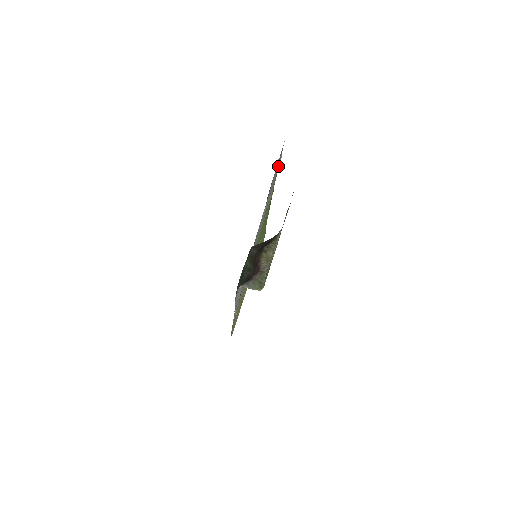
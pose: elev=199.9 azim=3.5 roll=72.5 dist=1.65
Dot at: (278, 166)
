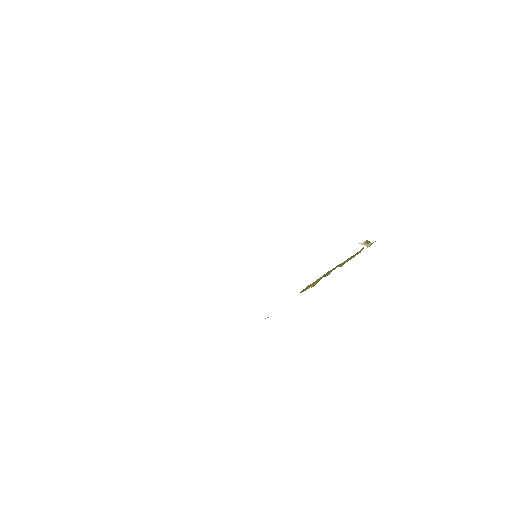
Dot at: occluded
